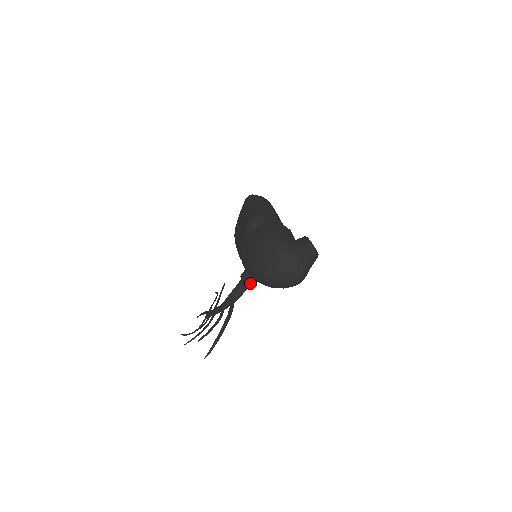
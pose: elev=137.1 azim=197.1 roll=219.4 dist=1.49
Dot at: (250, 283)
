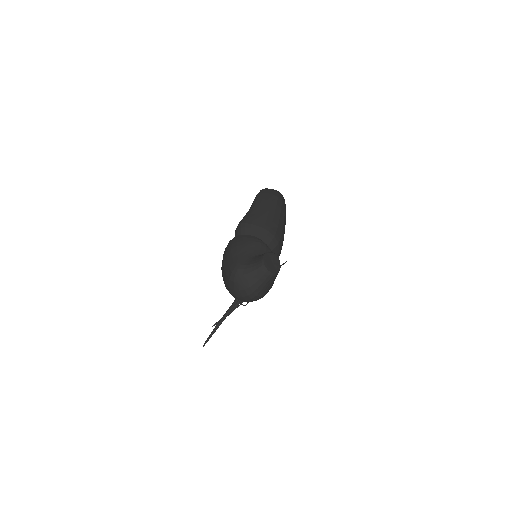
Dot at: occluded
